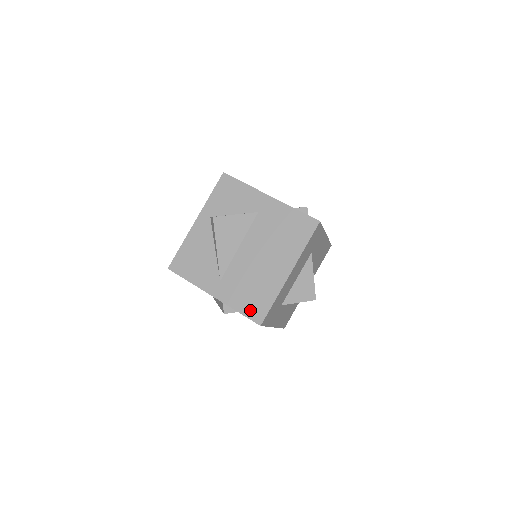
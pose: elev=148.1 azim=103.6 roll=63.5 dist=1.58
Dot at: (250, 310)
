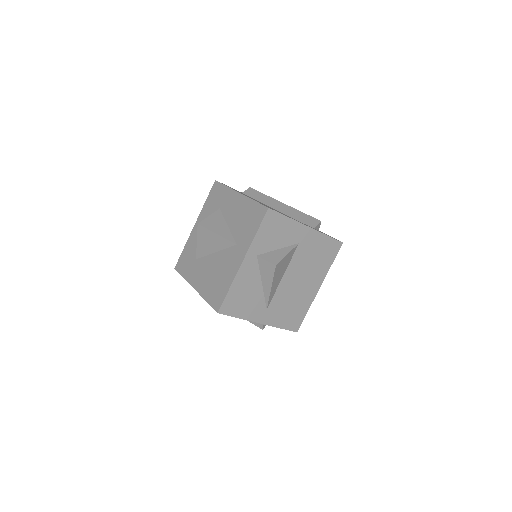
Dot at: (290, 324)
